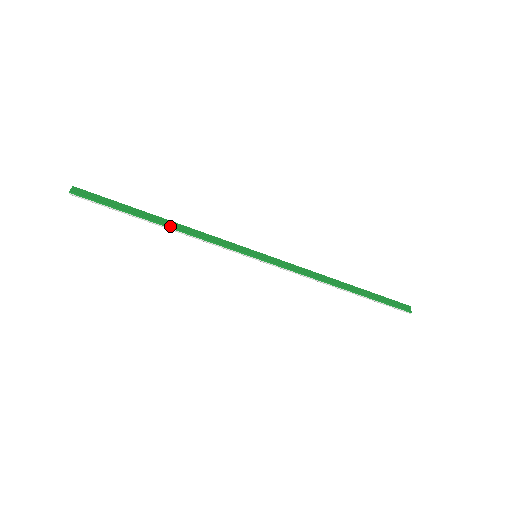
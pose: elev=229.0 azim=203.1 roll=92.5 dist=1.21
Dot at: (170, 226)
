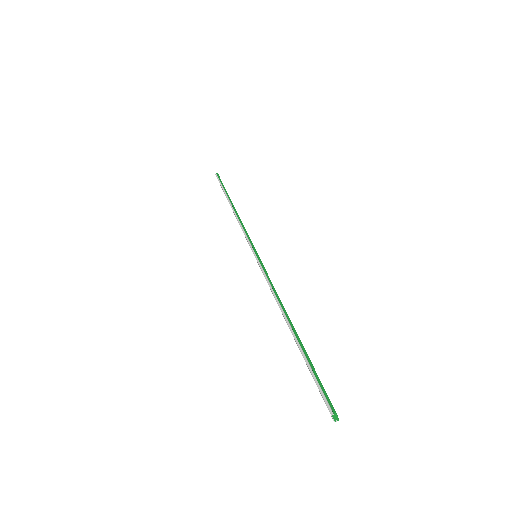
Dot at: occluded
